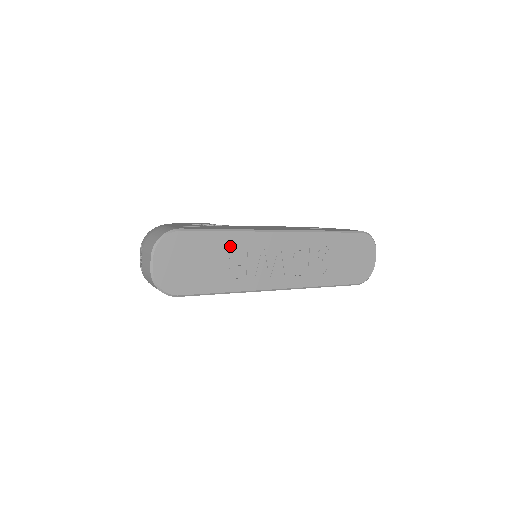
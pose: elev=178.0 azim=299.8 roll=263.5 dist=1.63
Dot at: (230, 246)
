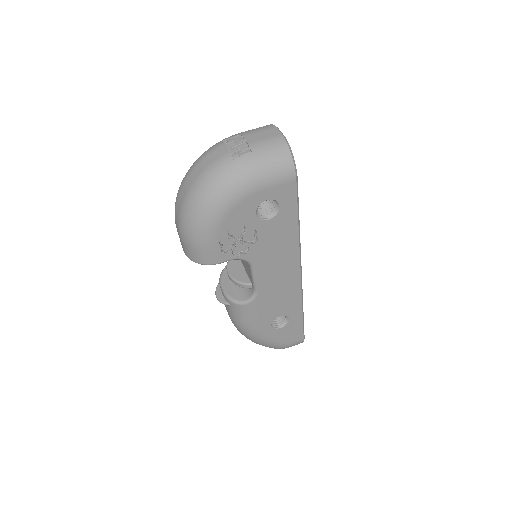
Dot at: occluded
